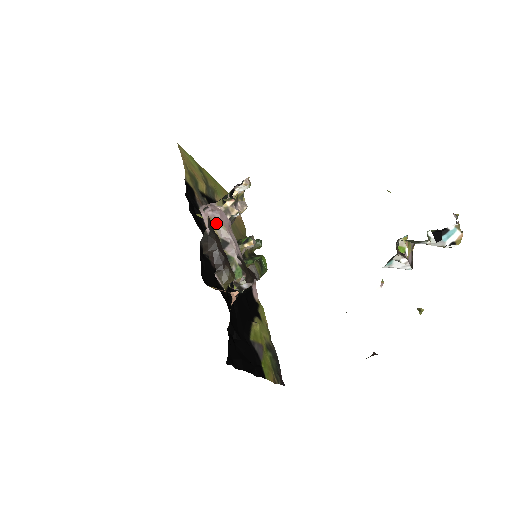
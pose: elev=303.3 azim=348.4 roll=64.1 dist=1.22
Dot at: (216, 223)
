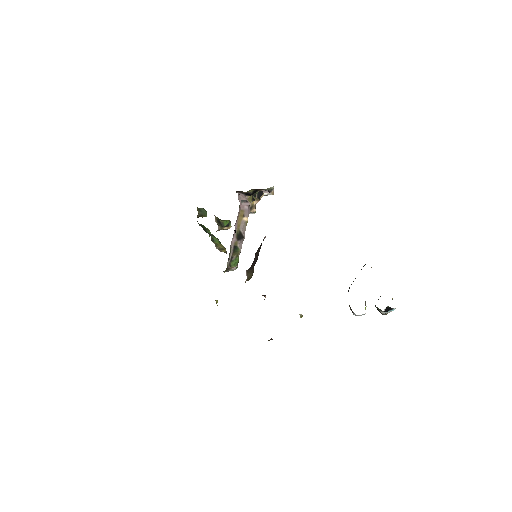
Dot at: (244, 217)
